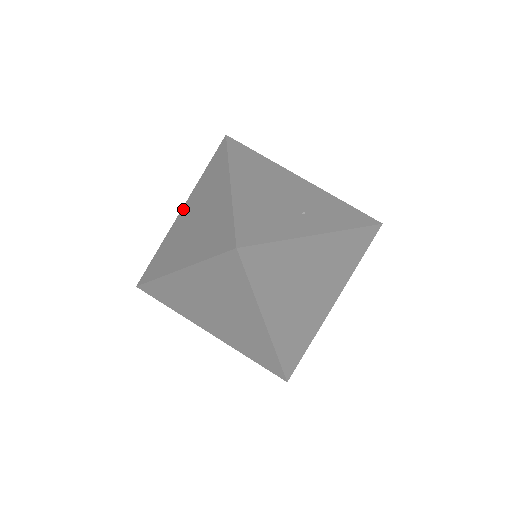
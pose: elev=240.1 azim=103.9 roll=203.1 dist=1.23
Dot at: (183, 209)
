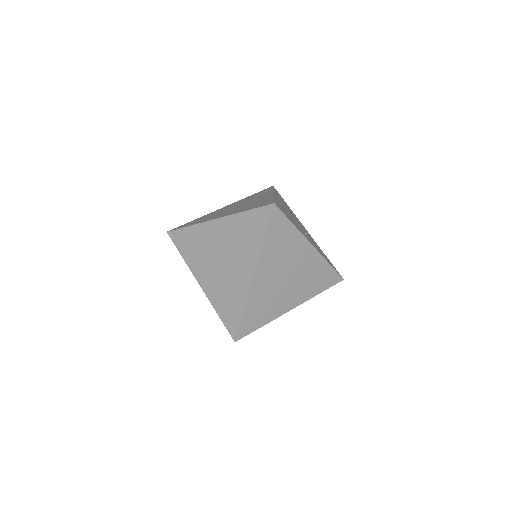
Dot at: (226, 206)
